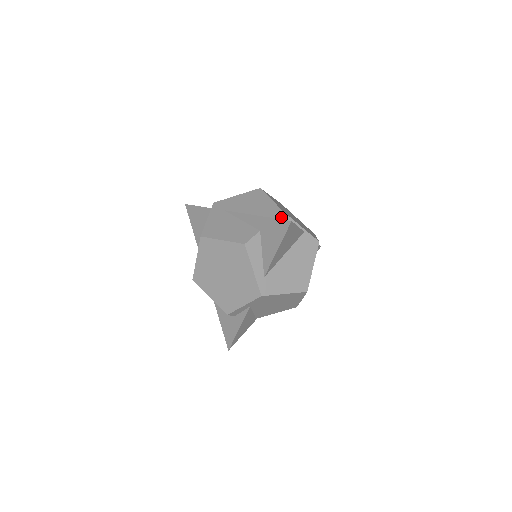
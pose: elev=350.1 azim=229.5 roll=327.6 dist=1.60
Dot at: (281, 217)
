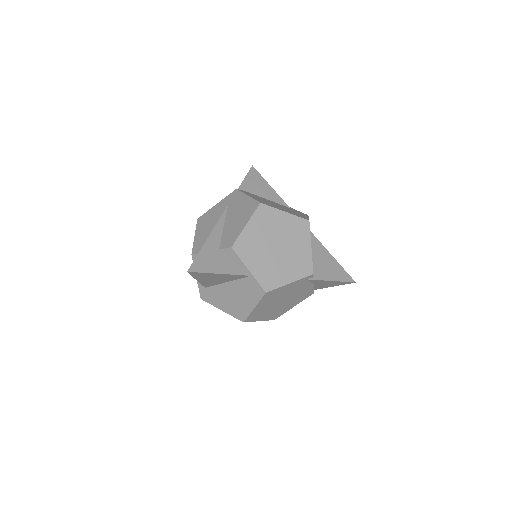
Dot at: (229, 251)
